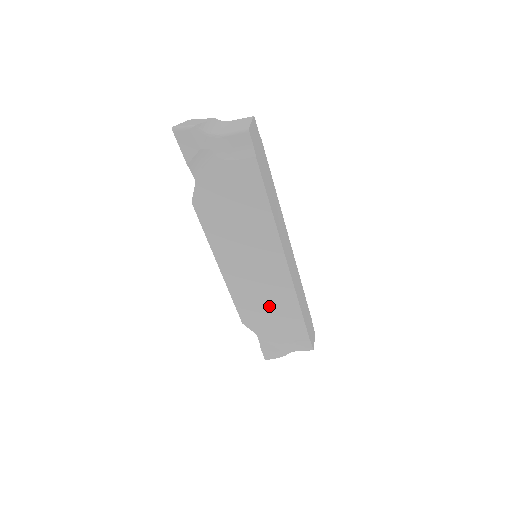
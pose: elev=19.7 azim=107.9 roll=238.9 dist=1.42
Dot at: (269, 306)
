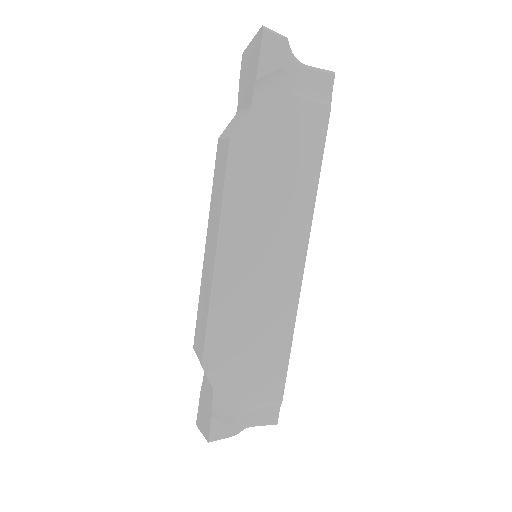
Dot at: (254, 335)
